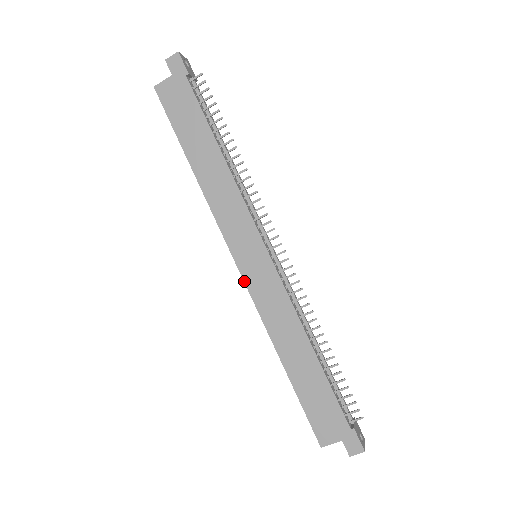
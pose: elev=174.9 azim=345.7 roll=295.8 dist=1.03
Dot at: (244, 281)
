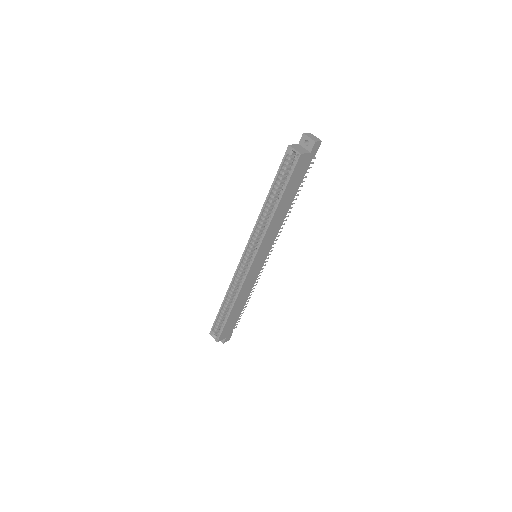
Dot at: (249, 271)
